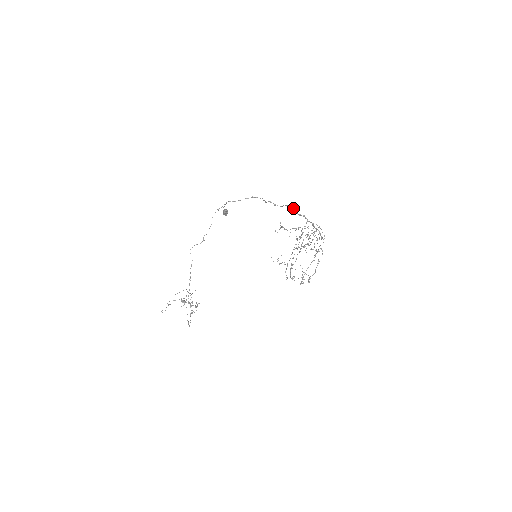
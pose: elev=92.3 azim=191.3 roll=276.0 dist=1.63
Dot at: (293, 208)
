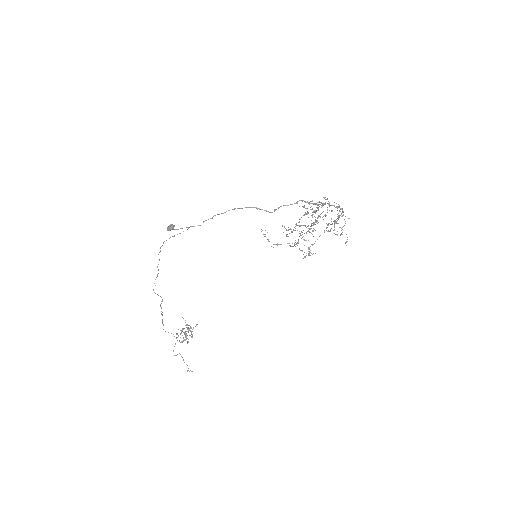
Dot at: occluded
